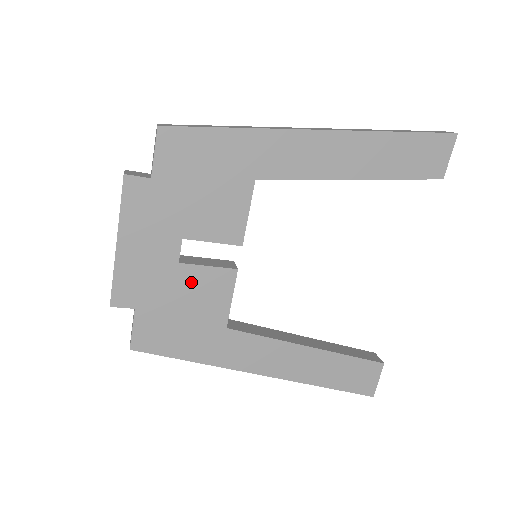
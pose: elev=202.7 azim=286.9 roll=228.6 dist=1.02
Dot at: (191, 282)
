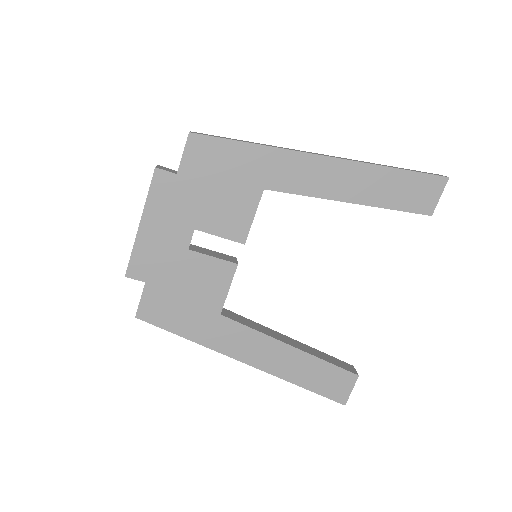
Dot at: (196, 268)
